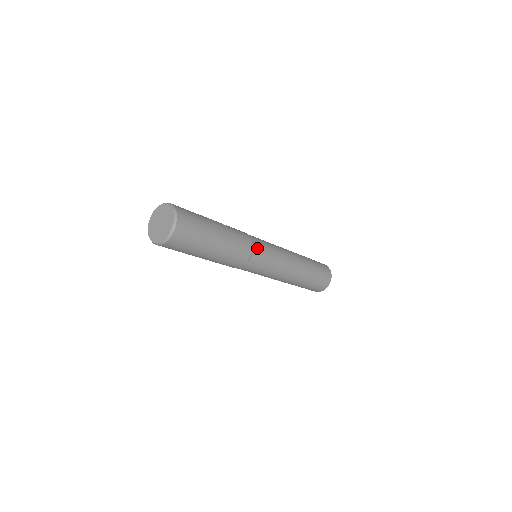
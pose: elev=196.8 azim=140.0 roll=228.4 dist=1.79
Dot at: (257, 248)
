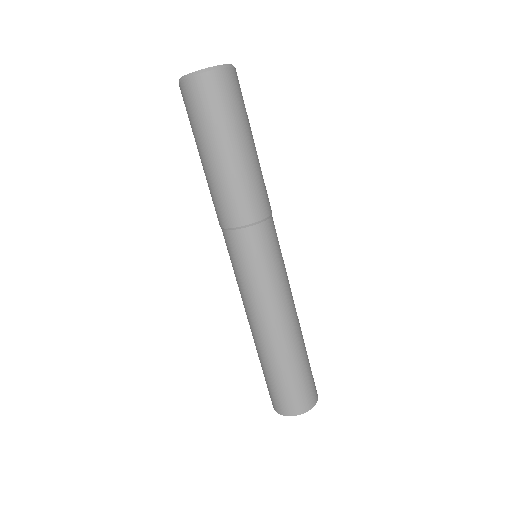
Dot at: occluded
